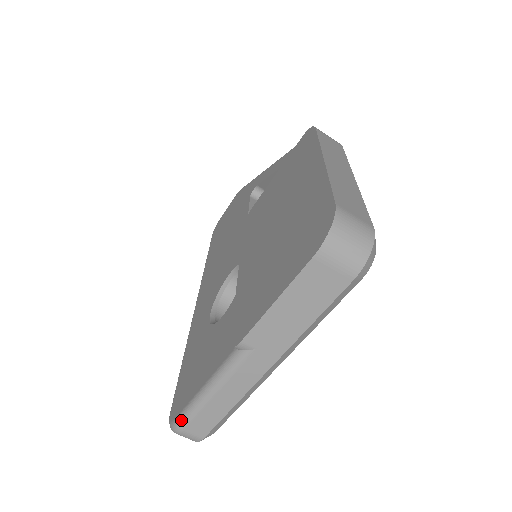
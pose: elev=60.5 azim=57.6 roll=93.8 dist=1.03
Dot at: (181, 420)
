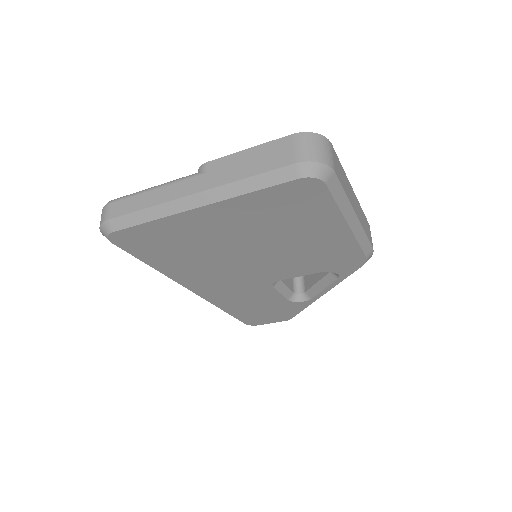
Dot at: (119, 198)
